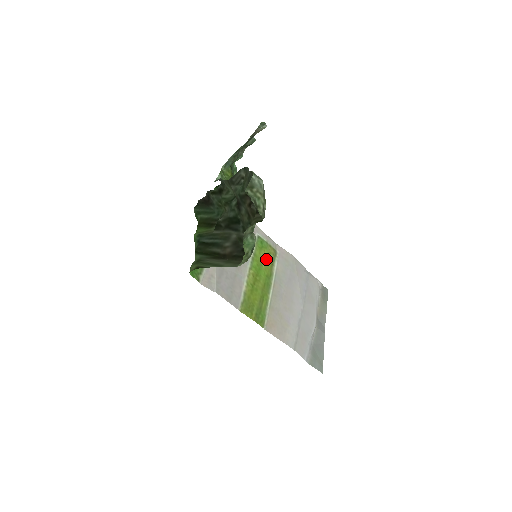
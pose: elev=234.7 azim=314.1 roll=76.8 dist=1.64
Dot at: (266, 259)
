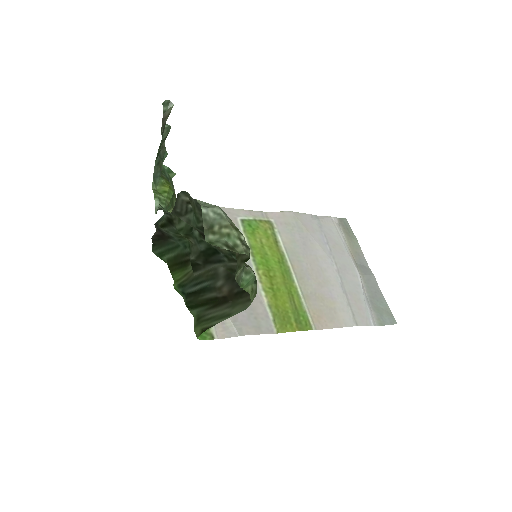
Dot at: (266, 242)
